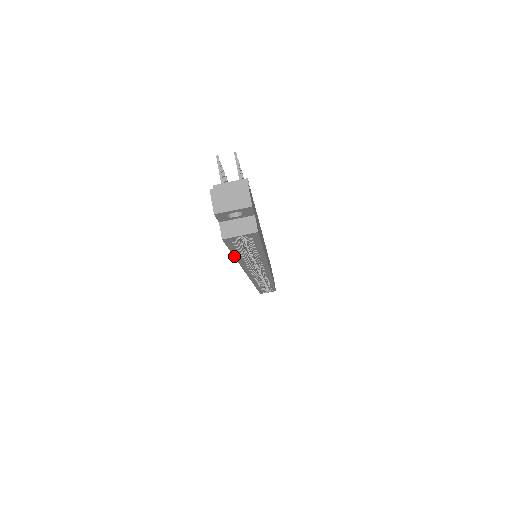
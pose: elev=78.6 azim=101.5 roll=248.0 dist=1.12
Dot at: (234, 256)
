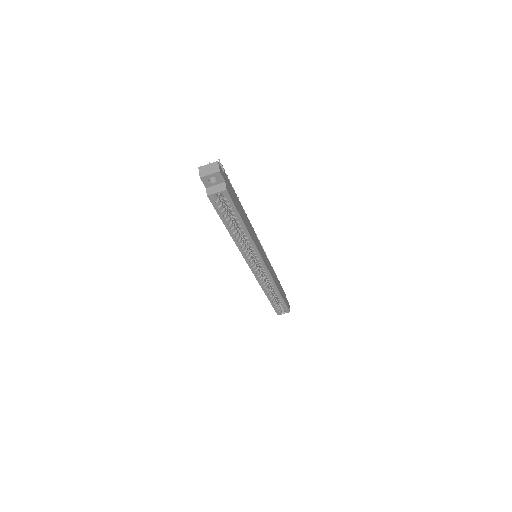
Dot at: occluded
